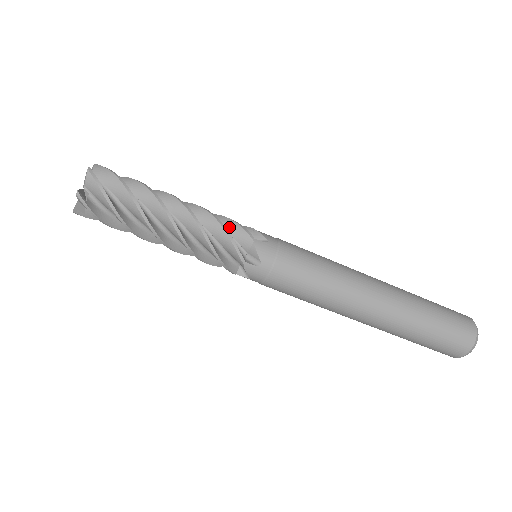
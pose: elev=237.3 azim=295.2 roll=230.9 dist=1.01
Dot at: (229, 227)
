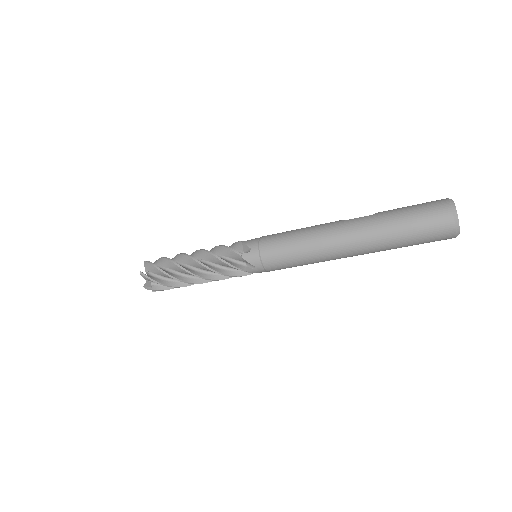
Dot at: (228, 267)
